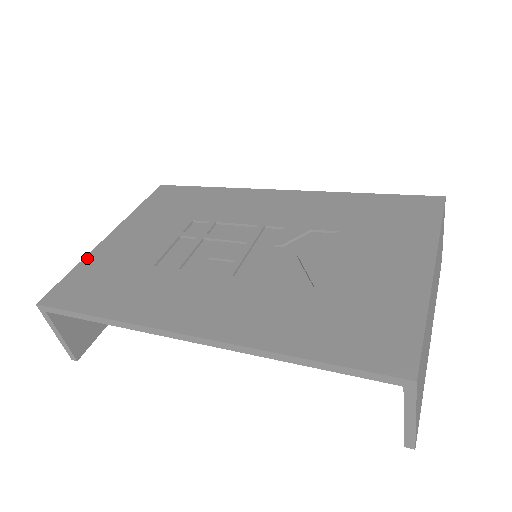
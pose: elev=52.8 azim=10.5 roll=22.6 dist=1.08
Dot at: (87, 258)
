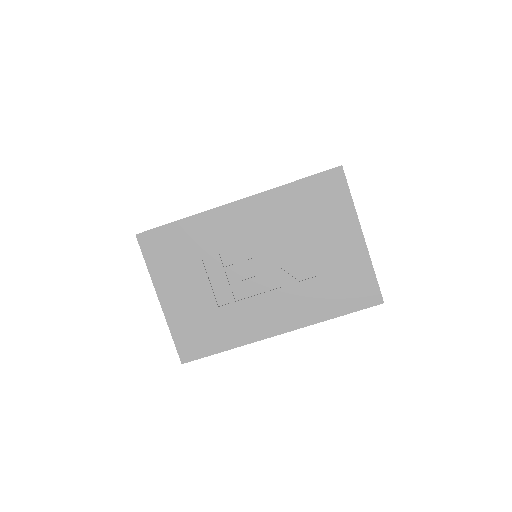
Dot at: (170, 323)
